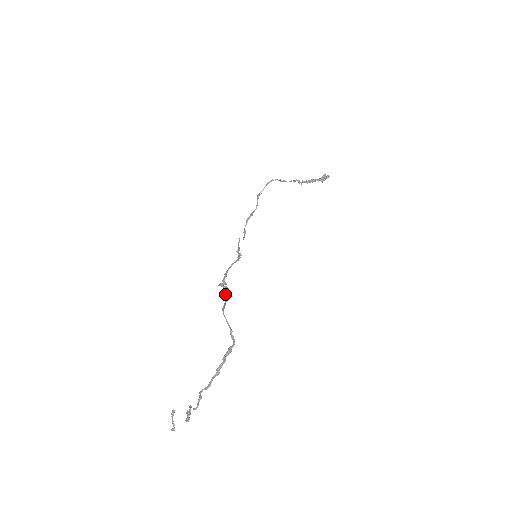
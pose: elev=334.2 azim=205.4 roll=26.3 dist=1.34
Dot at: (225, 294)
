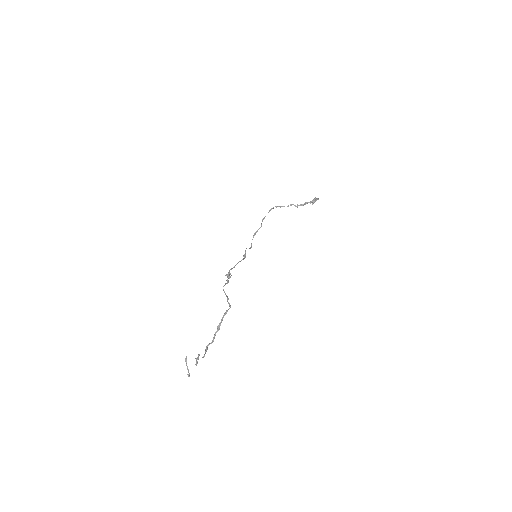
Dot at: occluded
